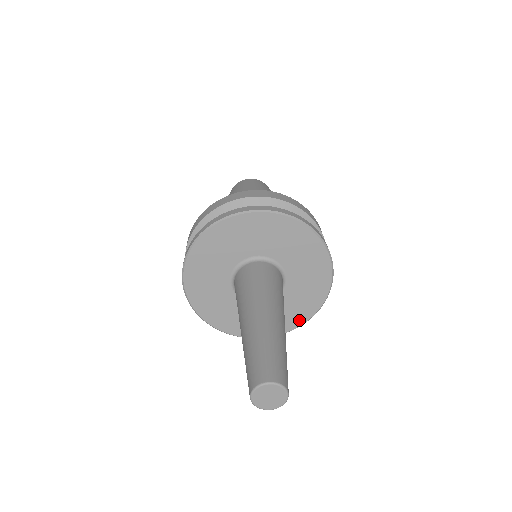
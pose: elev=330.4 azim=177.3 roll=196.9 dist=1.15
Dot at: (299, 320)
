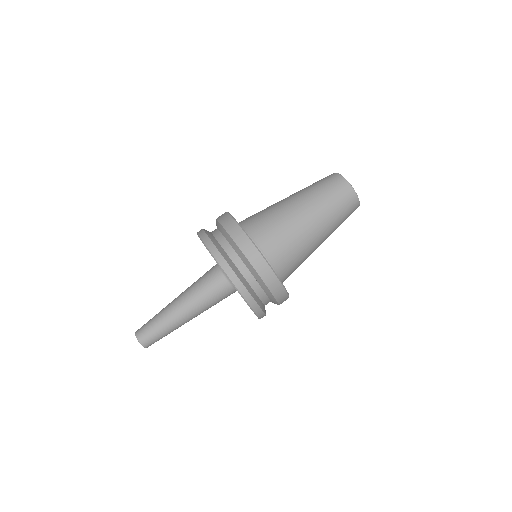
Dot at: occluded
